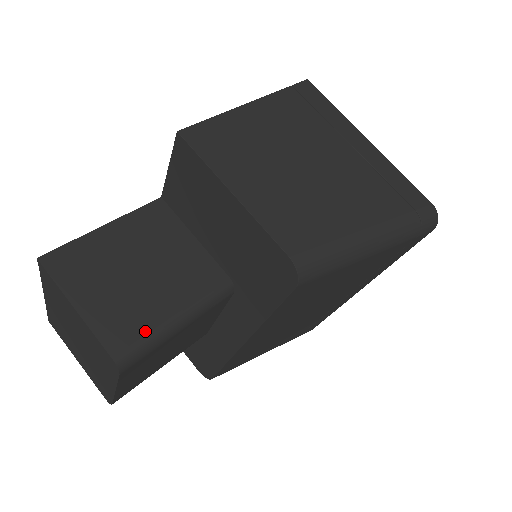
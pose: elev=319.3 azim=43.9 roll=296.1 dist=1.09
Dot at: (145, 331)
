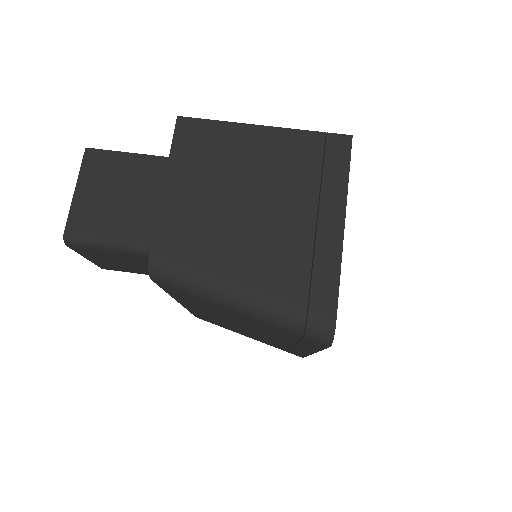
Dot at: (94, 233)
